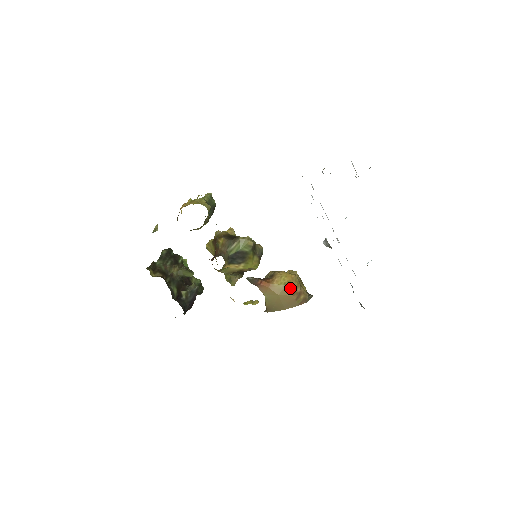
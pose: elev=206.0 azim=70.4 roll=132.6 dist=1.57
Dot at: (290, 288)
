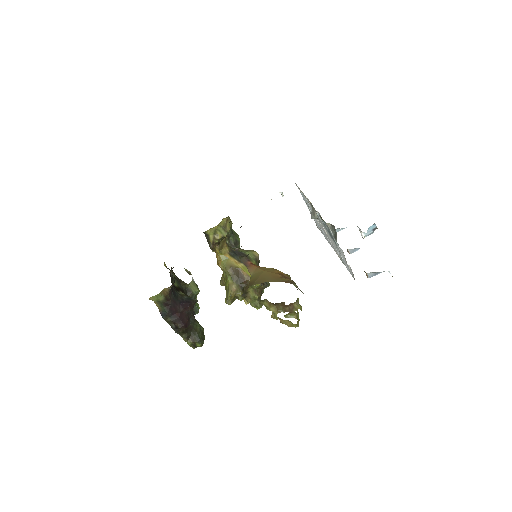
Dot at: (278, 271)
